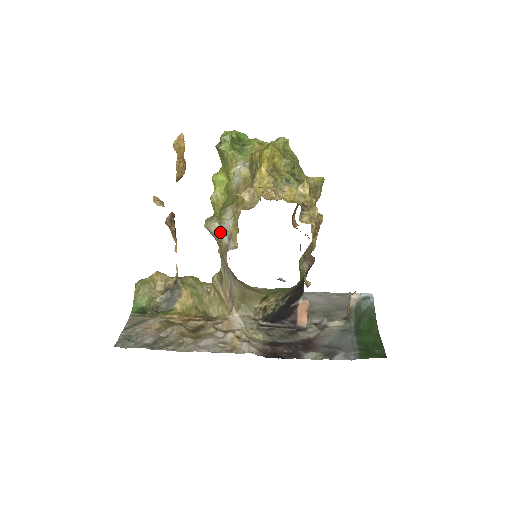
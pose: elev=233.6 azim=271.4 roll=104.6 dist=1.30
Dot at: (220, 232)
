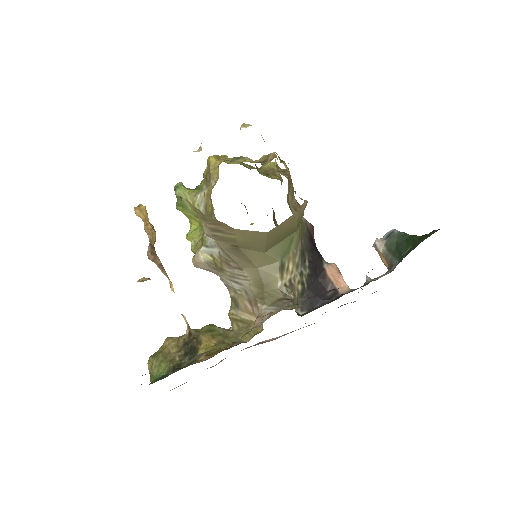
Dot at: (209, 252)
